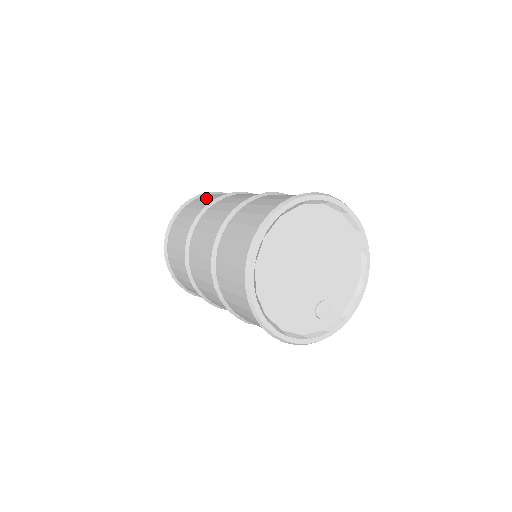
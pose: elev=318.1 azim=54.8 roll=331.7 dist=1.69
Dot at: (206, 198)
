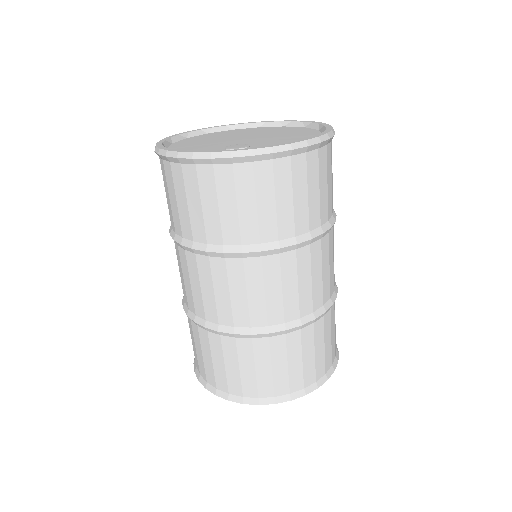
Dot at: occluded
